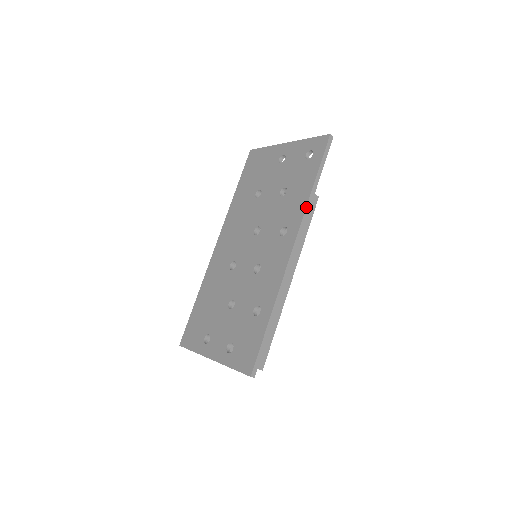
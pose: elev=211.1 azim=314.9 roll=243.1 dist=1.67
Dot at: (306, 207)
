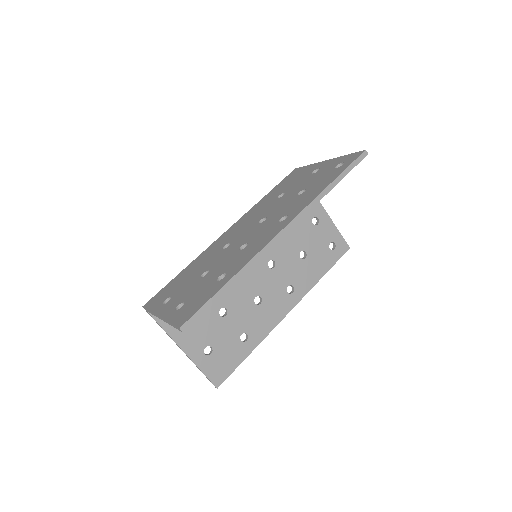
Dot at: (313, 200)
